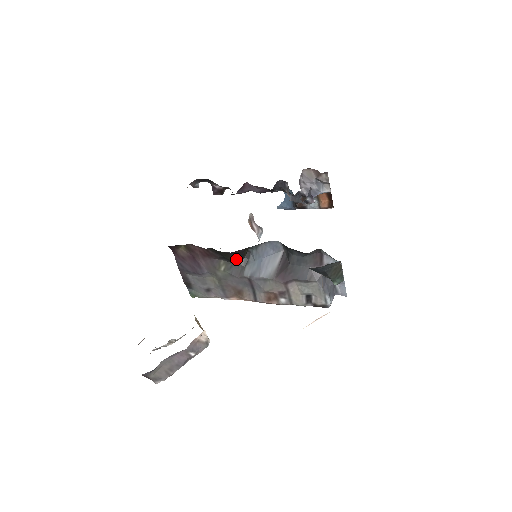
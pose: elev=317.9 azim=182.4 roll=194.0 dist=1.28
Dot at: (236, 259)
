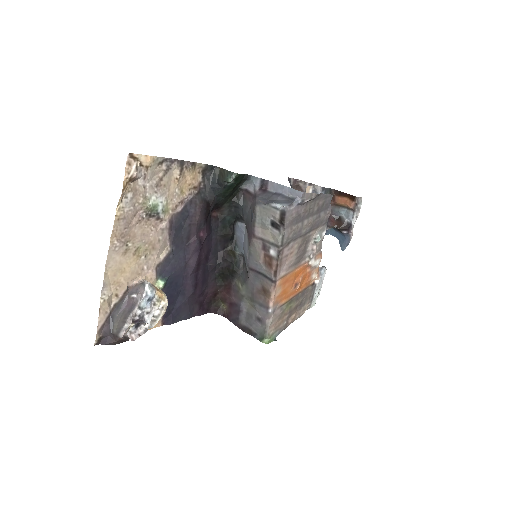
Dot at: (232, 266)
